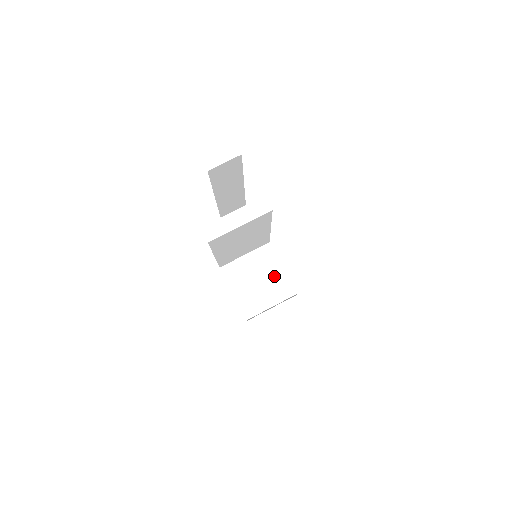
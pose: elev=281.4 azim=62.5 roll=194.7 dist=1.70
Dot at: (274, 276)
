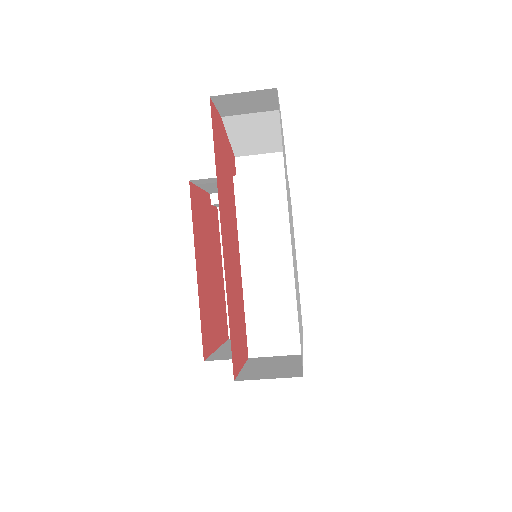
Dot at: occluded
